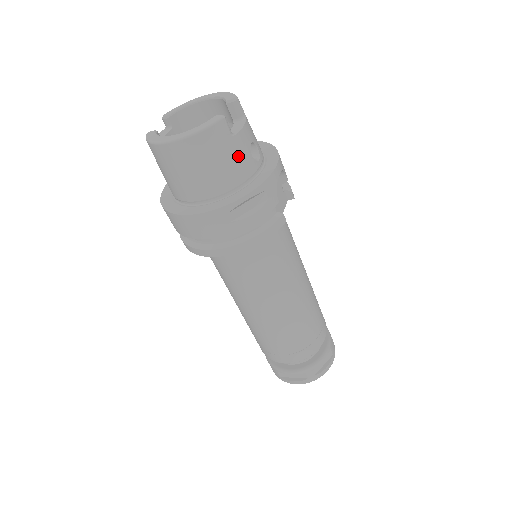
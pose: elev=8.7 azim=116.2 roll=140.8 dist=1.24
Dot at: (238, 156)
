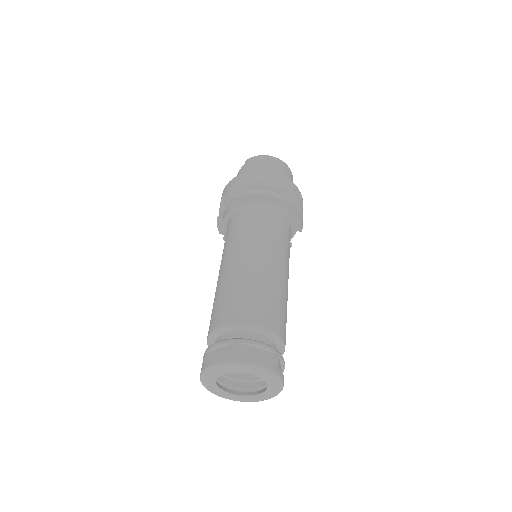
Dot at: occluded
